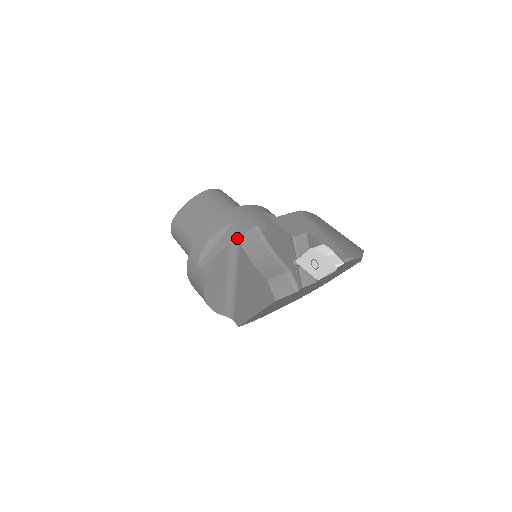
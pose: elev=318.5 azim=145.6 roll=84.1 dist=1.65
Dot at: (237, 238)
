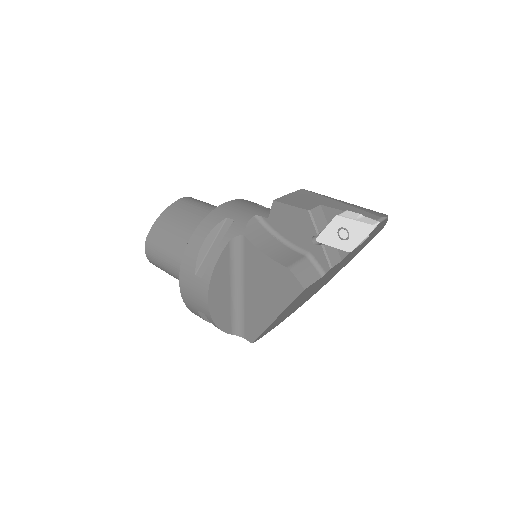
Dot at: (238, 231)
